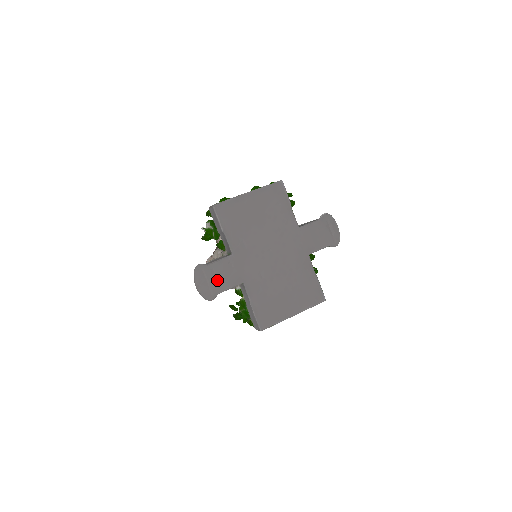
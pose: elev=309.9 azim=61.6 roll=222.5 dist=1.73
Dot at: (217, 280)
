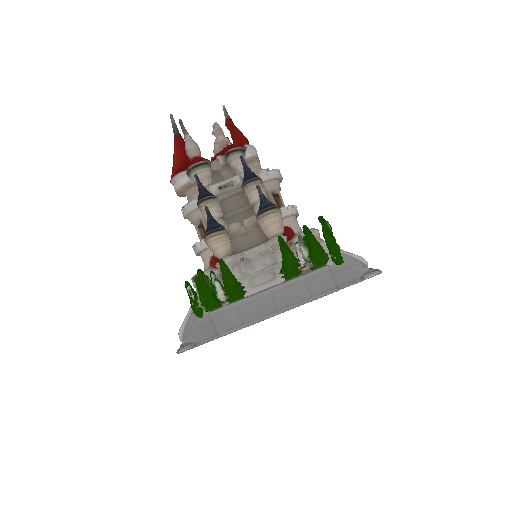
Dot at: occluded
